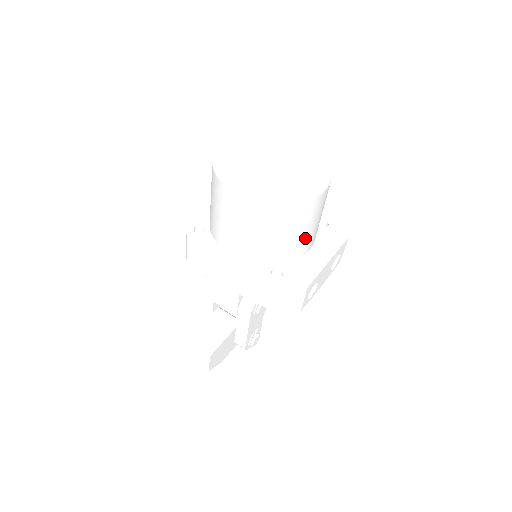
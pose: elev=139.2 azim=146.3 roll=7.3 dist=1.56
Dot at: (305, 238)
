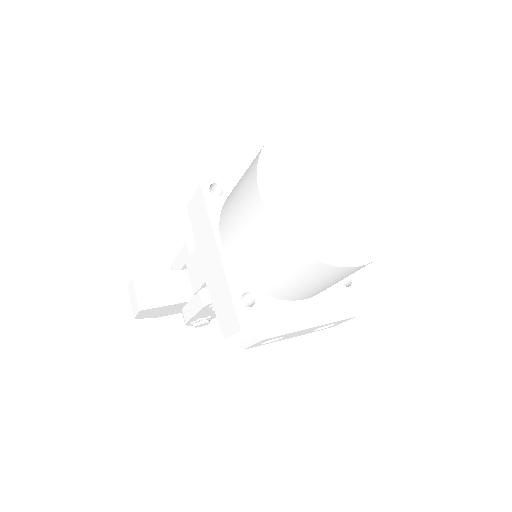
Dot at: (304, 290)
